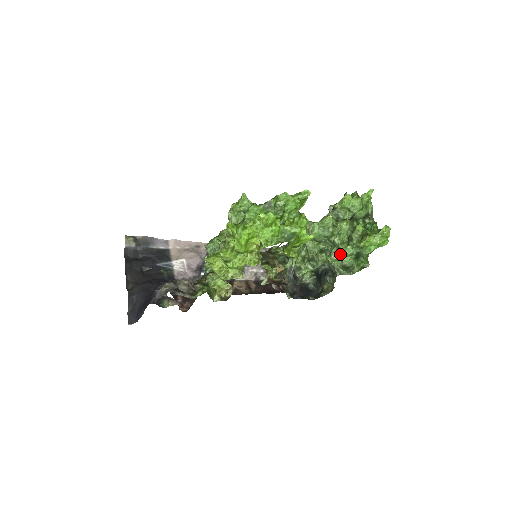
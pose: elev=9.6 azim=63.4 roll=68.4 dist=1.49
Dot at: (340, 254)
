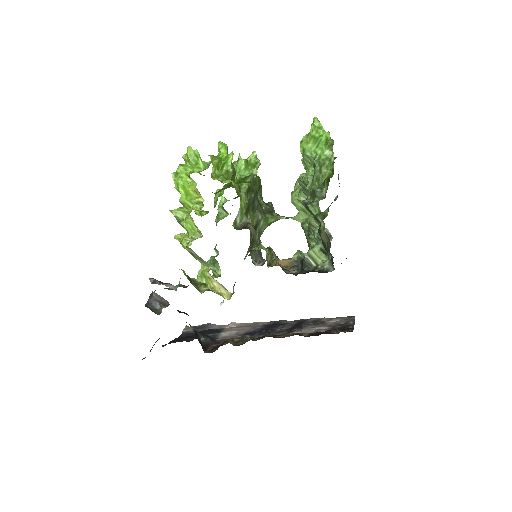
Dot at: occluded
